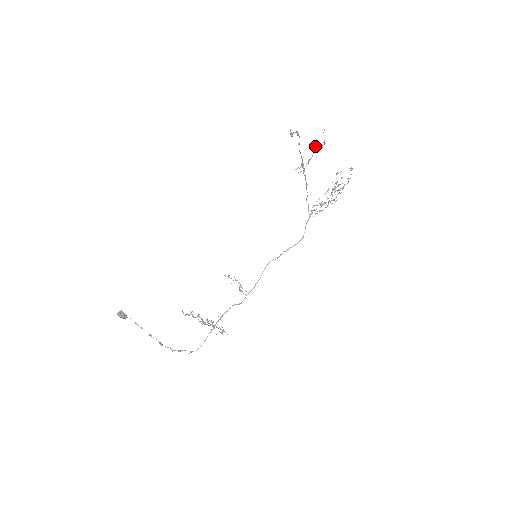
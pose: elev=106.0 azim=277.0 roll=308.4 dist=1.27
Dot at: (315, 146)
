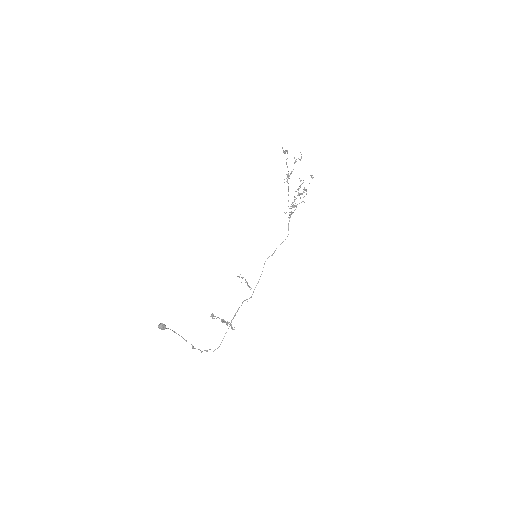
Dot at: (295, 160)
